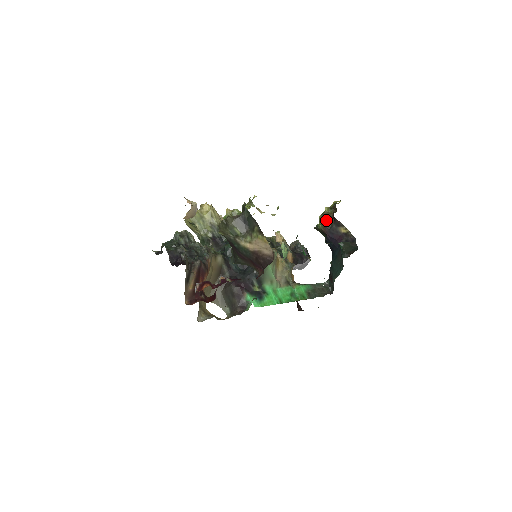
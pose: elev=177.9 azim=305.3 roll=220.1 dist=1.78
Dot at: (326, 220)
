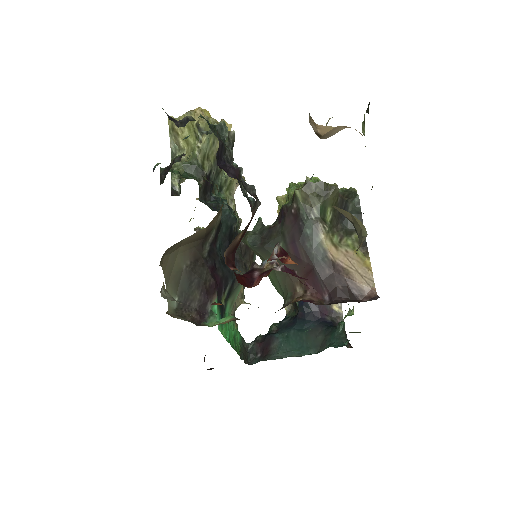
Dot at: occluded
